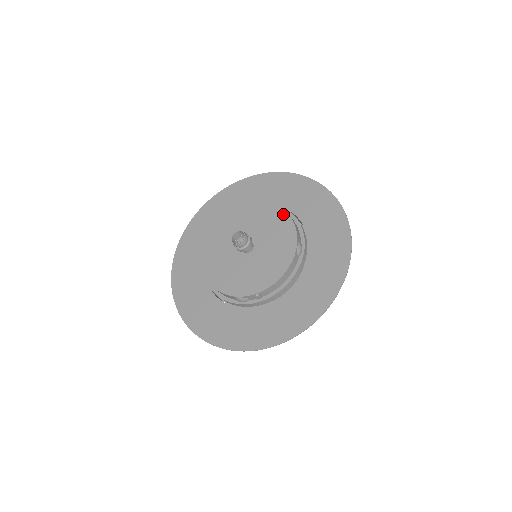
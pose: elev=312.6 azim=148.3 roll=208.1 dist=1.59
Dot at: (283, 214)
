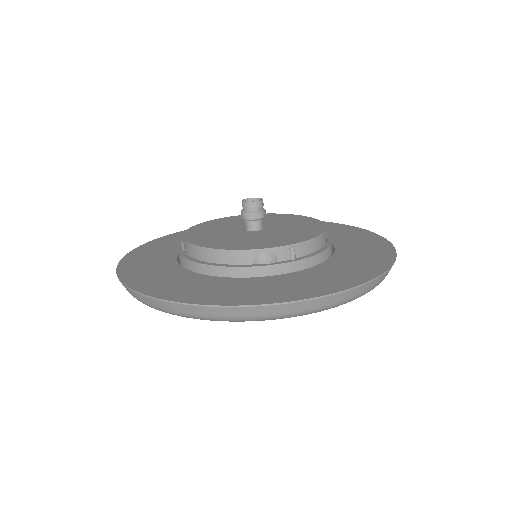
Dot at: (289, 215)
